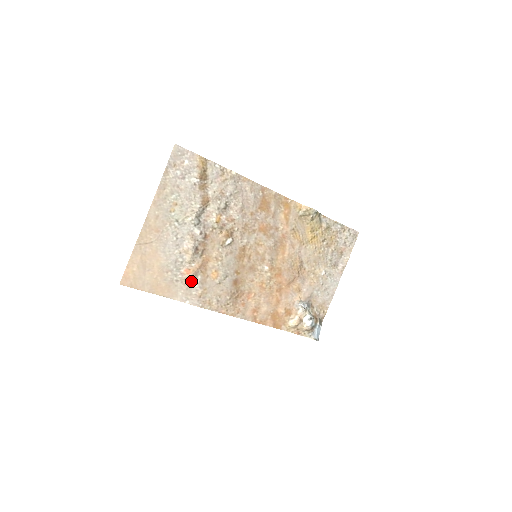
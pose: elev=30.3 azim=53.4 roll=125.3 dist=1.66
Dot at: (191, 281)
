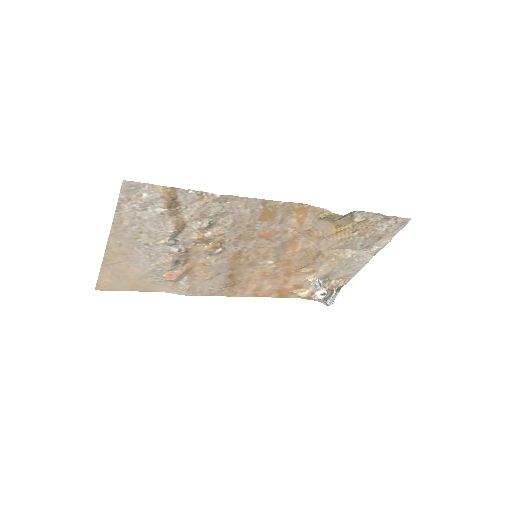
Dot at: (176, 281)
